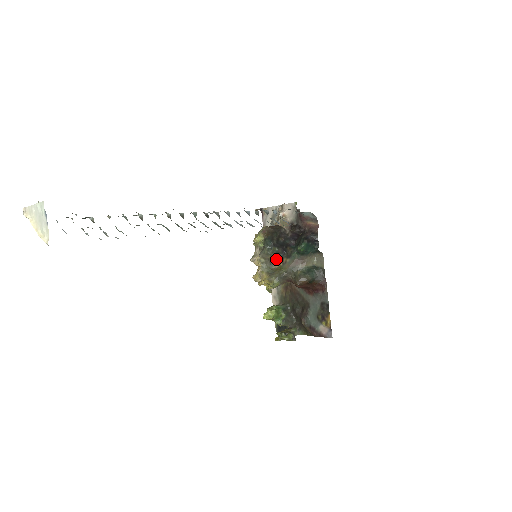
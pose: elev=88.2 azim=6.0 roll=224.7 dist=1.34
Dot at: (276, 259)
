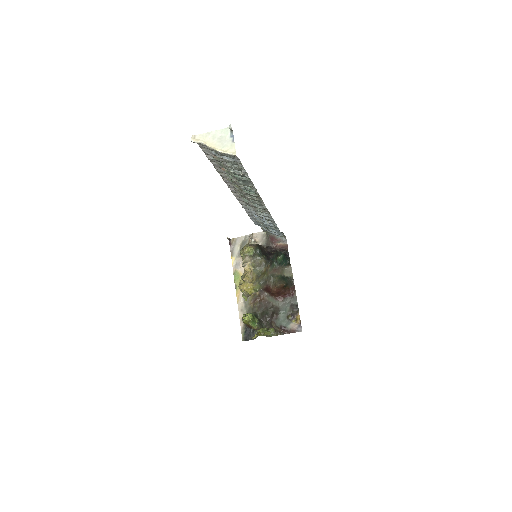
Dot at: (265, 263)
